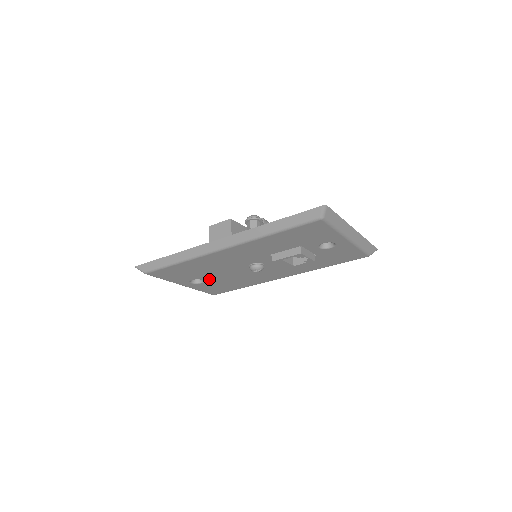
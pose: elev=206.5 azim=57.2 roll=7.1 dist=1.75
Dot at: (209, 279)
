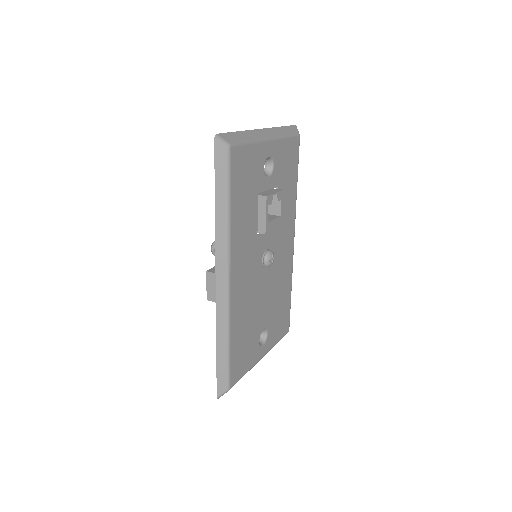
Dot at: (265, 322)
